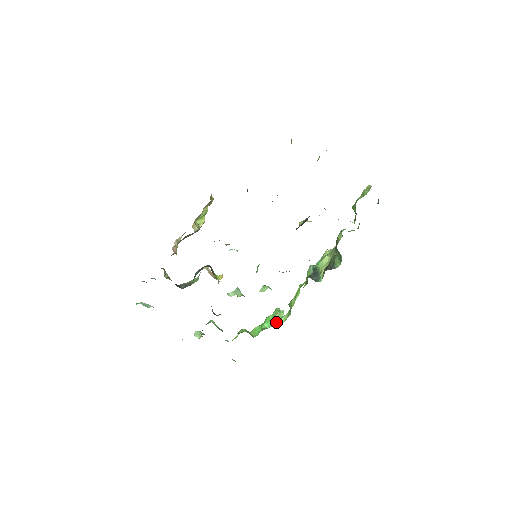
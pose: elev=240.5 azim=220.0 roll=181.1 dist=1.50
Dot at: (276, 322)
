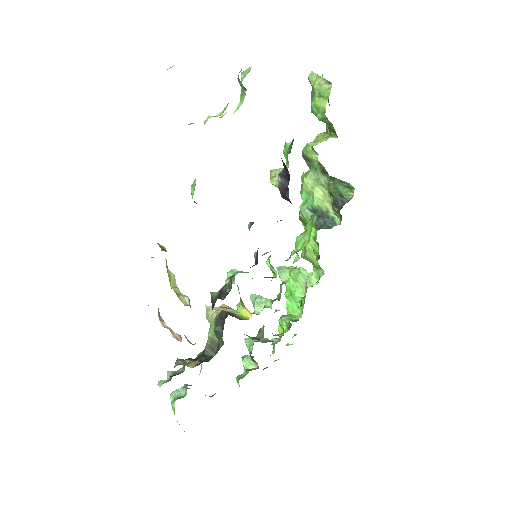
Dot at: (309, 286)
